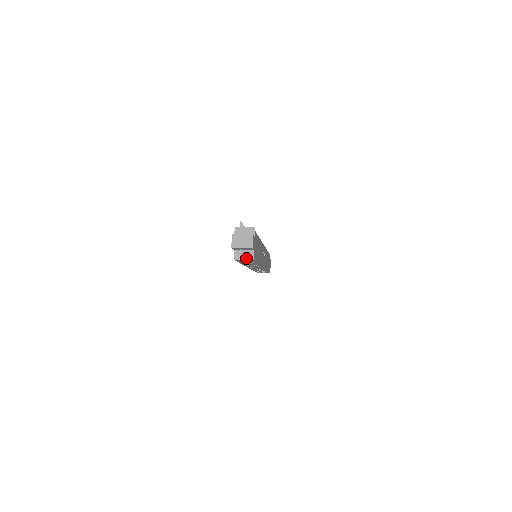
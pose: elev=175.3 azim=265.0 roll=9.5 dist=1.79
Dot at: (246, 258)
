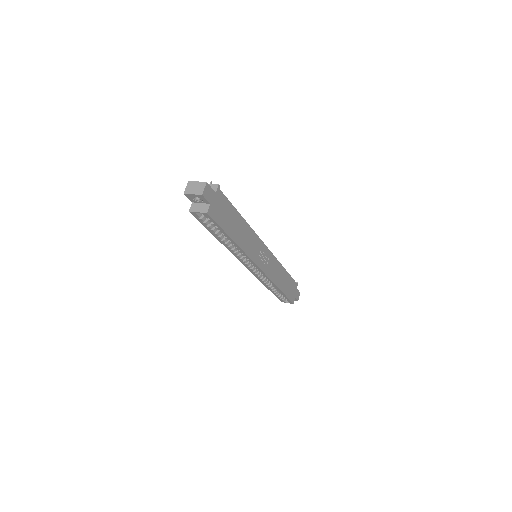
Dot at: (200, 211)
